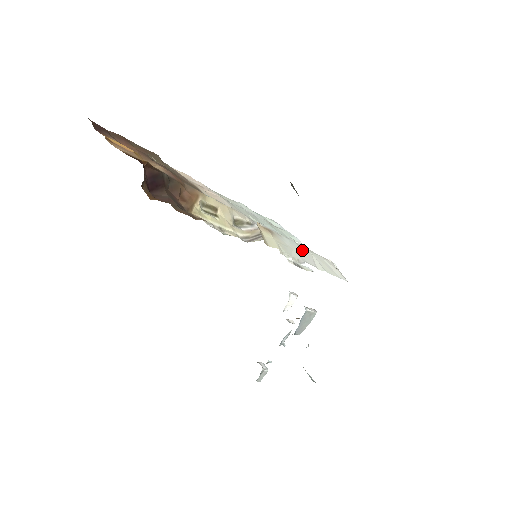
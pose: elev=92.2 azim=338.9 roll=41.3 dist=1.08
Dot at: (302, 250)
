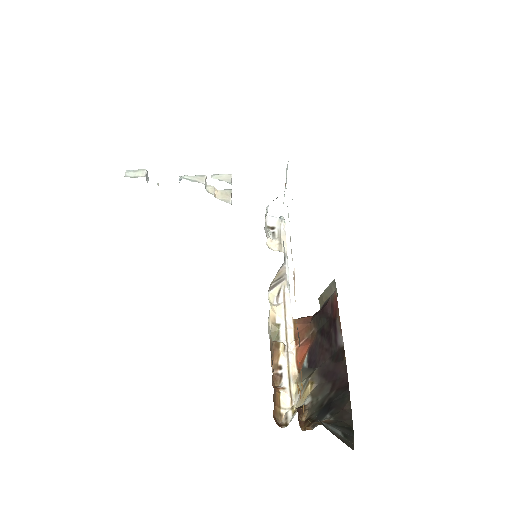
Dot at: occluded
